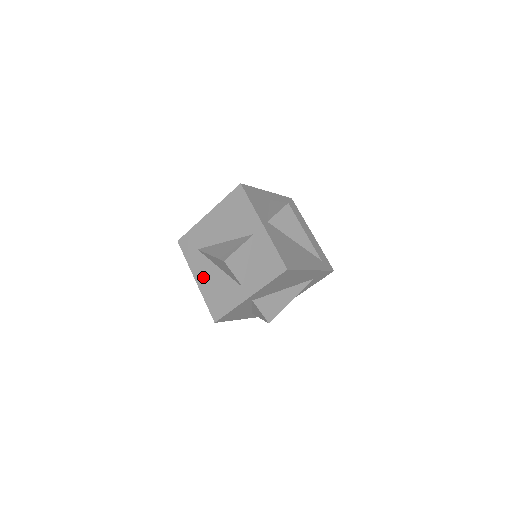
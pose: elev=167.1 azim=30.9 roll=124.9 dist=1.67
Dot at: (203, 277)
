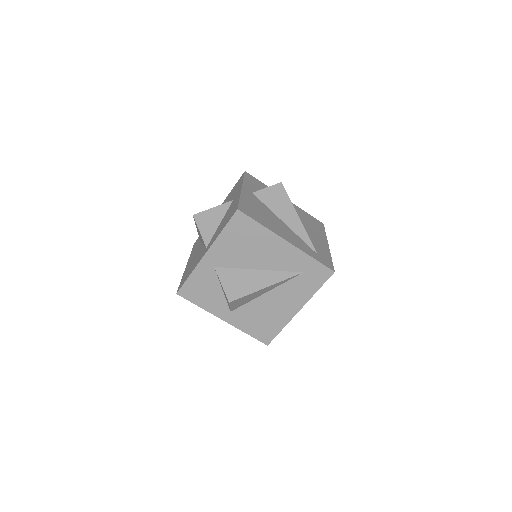
Dot at: (191, 259)
